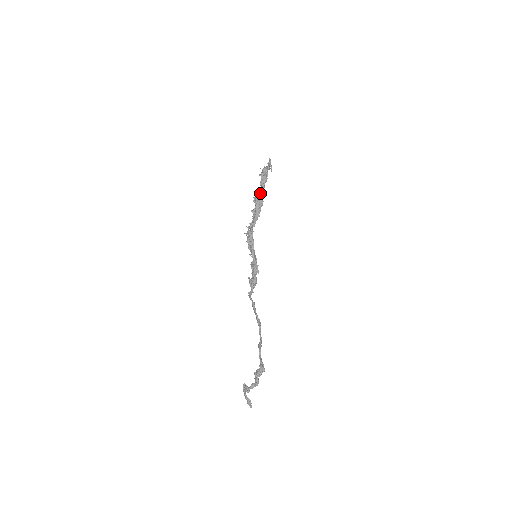
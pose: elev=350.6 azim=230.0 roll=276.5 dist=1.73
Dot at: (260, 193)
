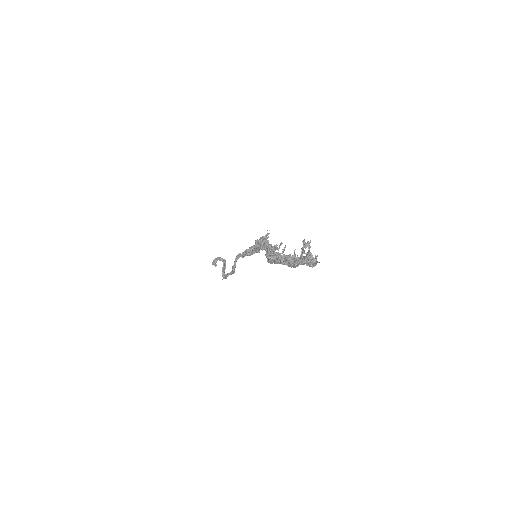
Dot at: (280, 262)
